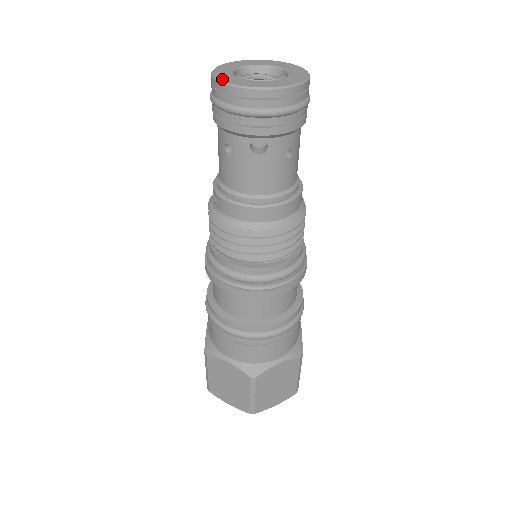
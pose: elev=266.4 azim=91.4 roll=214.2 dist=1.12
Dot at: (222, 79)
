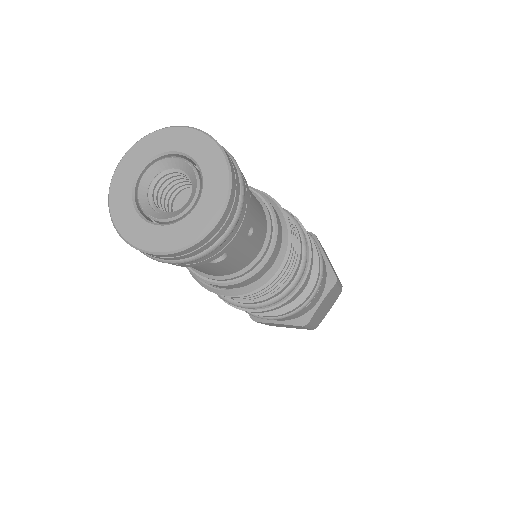
Dot at: (135, 242)
